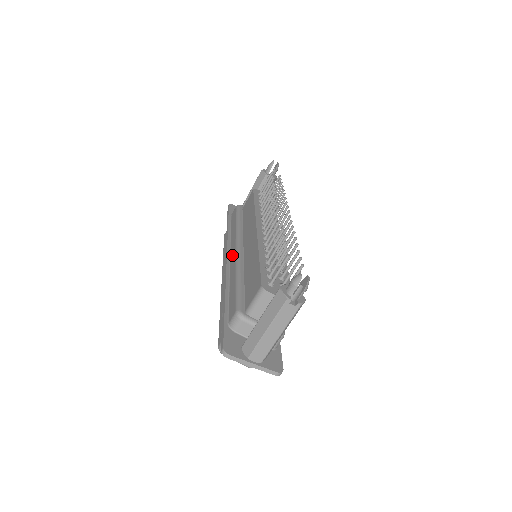
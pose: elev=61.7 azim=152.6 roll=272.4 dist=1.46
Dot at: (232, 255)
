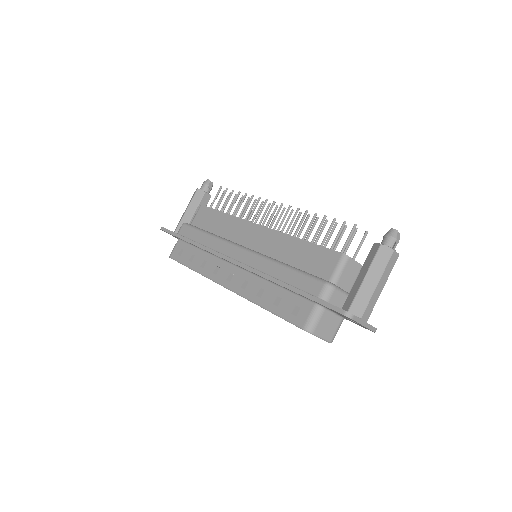
Dot at: (240, 256)
